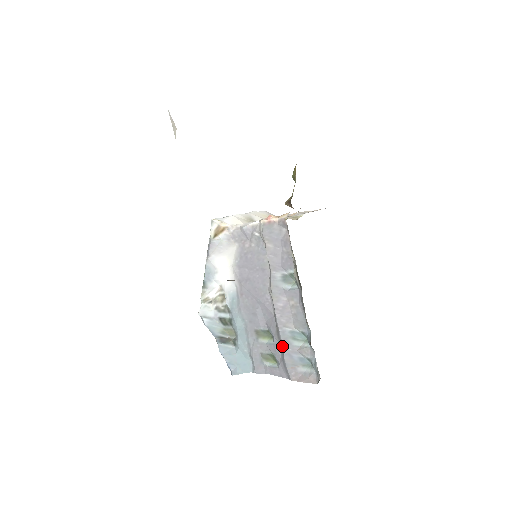
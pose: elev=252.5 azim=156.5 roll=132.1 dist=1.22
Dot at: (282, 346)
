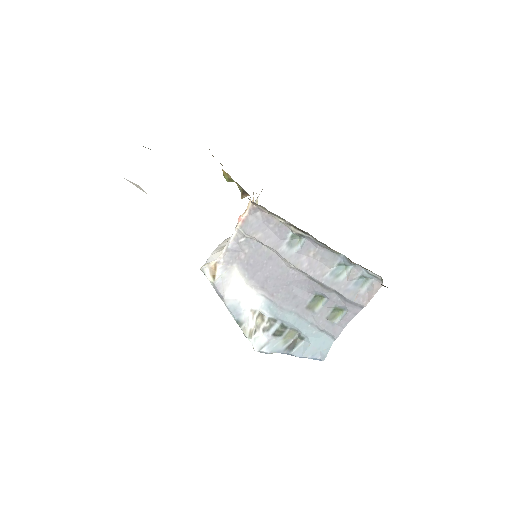
Dot at: (335, 291)
